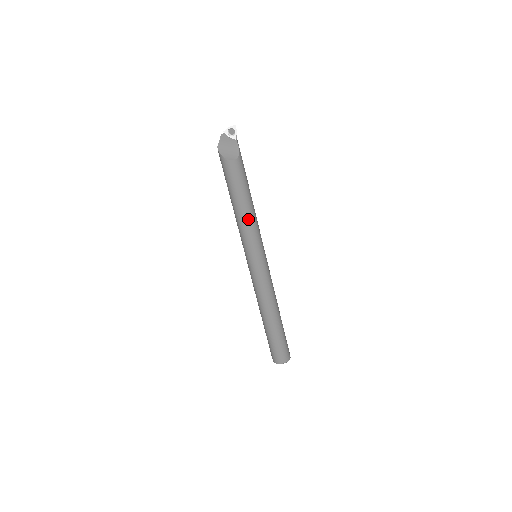
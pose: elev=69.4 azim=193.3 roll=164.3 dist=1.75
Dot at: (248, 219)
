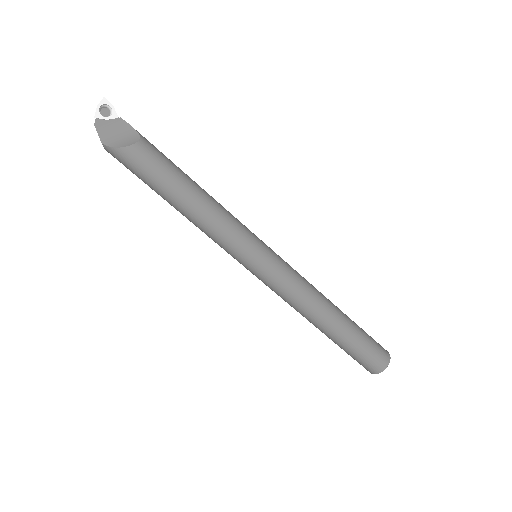
Dot at: (214, 209)
